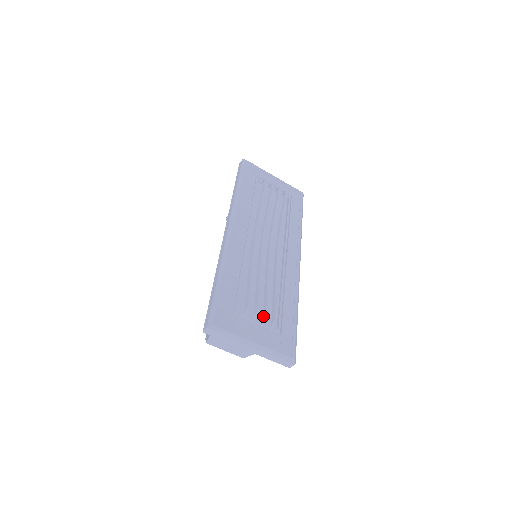
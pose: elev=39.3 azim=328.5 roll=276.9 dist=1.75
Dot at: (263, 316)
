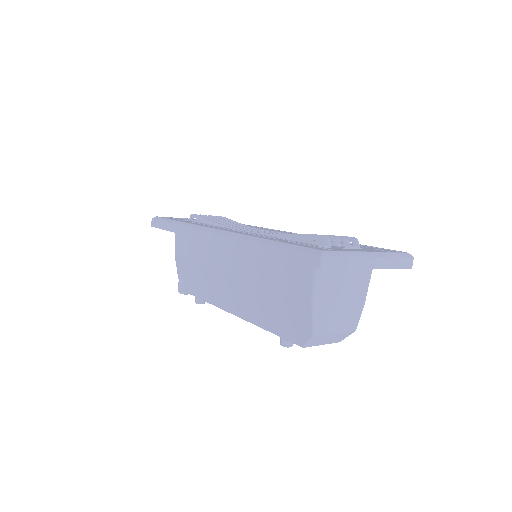
Dot at: (341, 240)
